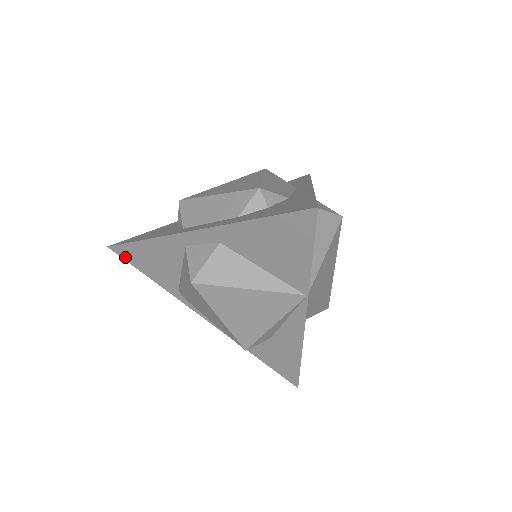
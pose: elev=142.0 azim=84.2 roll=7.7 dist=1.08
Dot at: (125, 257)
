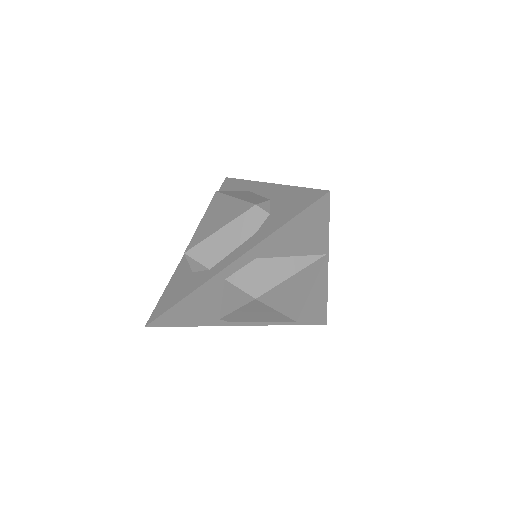
Dot at: (164, 324)
